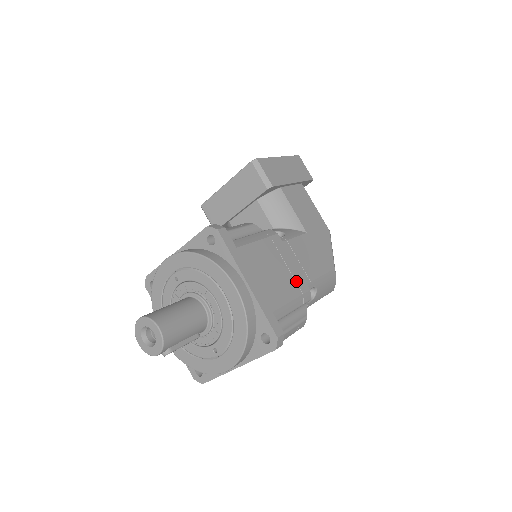
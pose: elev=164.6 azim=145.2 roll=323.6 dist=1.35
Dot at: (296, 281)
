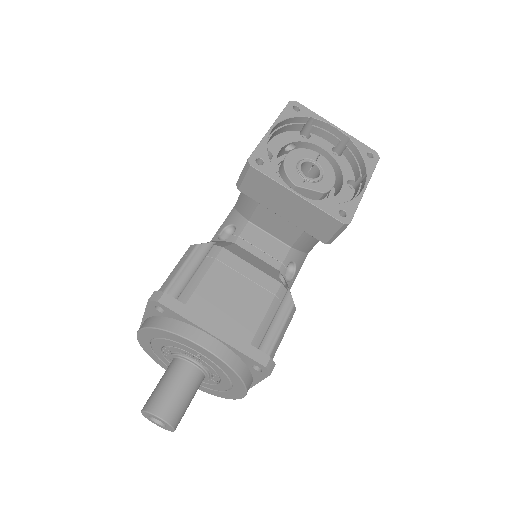
Dot at: occluded
